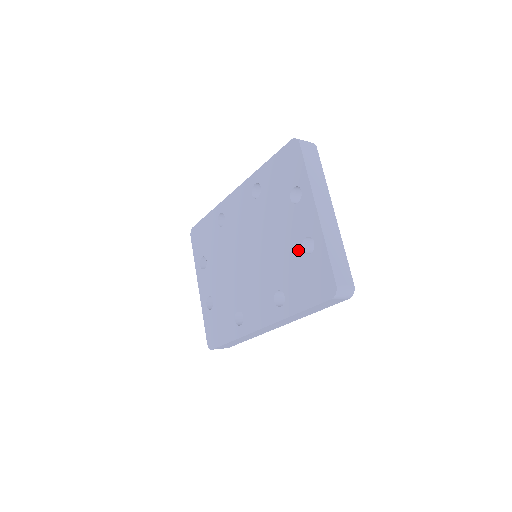
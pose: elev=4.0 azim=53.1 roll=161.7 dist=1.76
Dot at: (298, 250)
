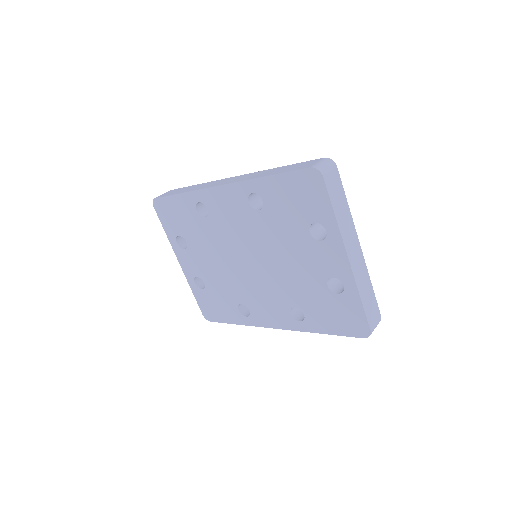
Dot at: (322, 285)
